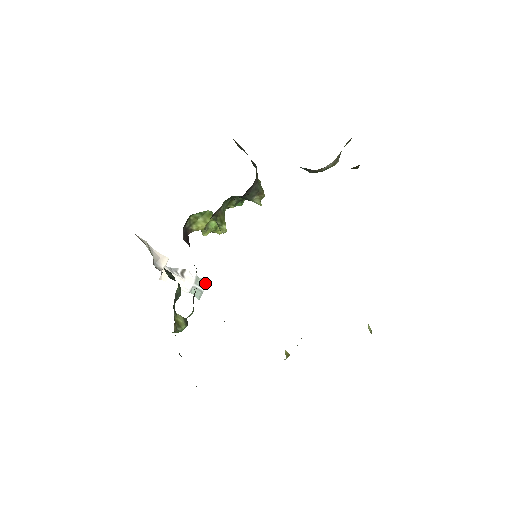
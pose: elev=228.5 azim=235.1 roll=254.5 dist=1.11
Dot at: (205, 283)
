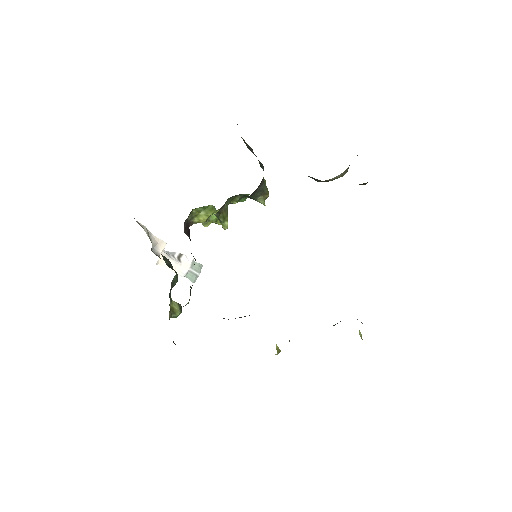
Dot at: (201, 267)
